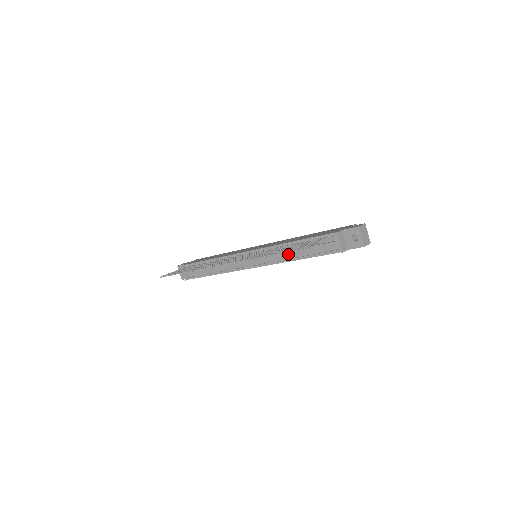
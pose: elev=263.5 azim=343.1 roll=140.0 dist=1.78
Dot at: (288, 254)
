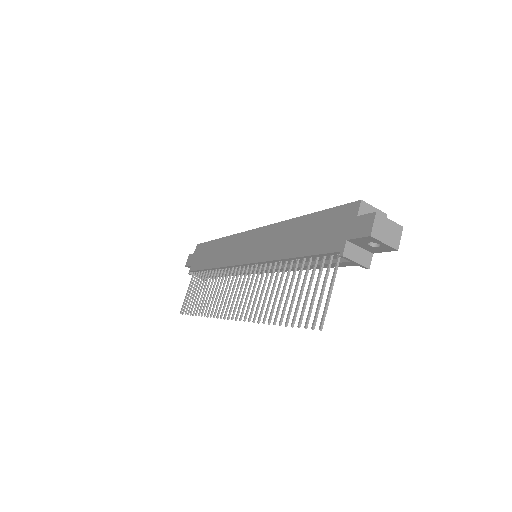
Dot at: occluded
